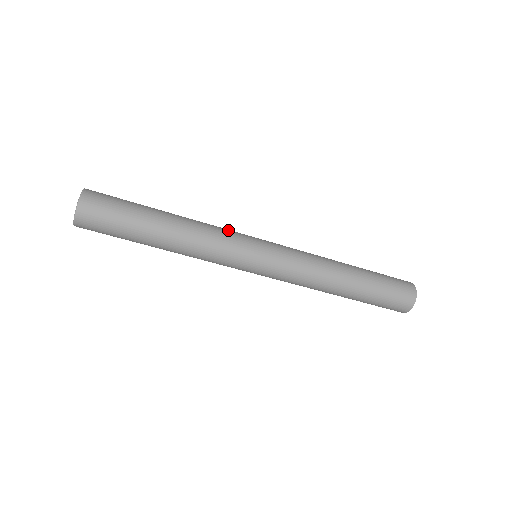
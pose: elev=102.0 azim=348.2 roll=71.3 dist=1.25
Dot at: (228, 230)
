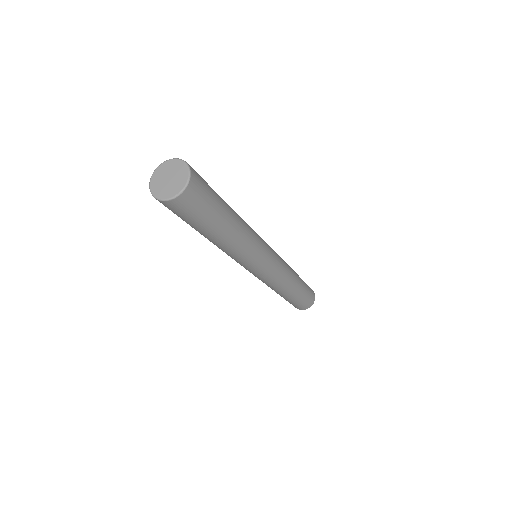
Dot at: occluded
